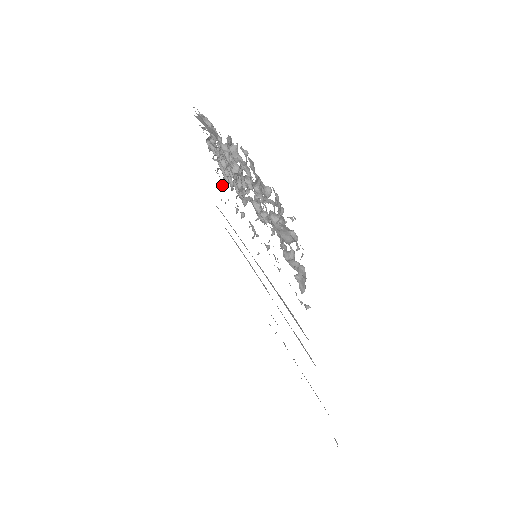
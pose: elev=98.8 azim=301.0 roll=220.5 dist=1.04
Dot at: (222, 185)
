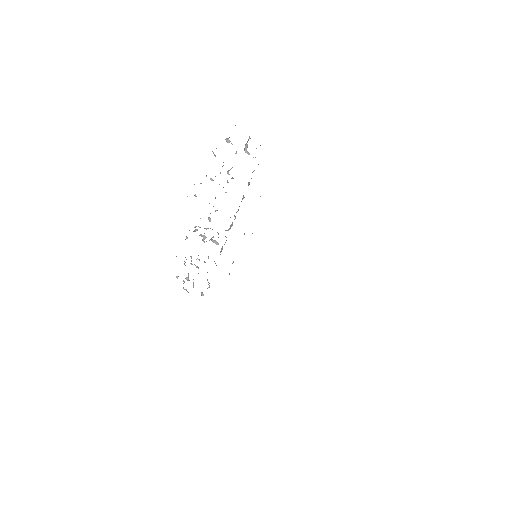
Dot at: occluded
